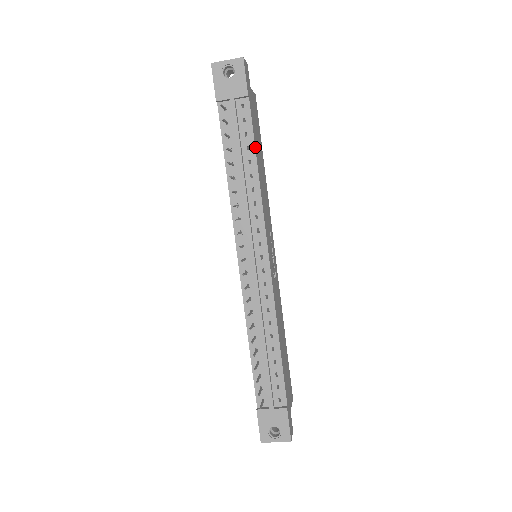
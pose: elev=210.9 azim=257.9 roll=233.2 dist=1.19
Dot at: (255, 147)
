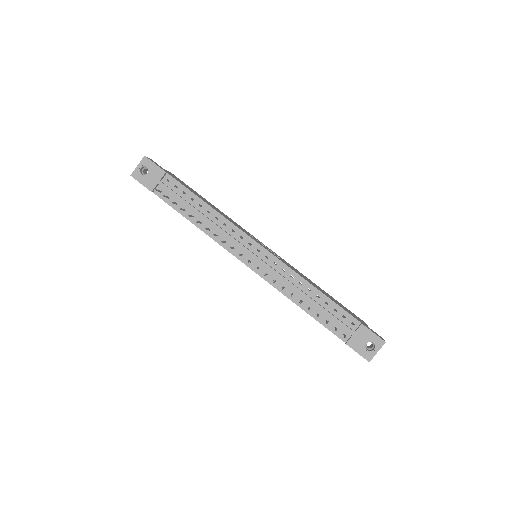
Dot at: (196, 195)
